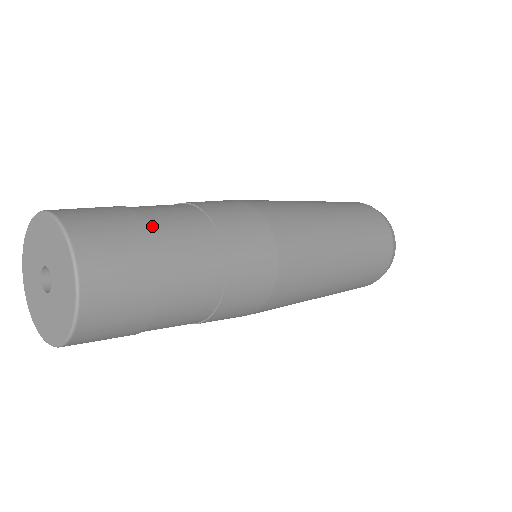
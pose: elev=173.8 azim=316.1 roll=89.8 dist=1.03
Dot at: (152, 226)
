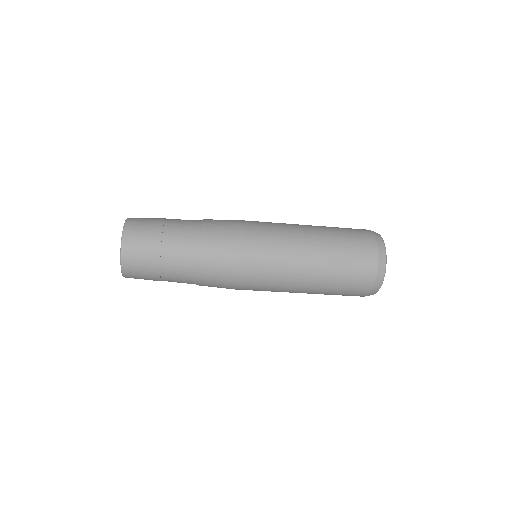
Dot at: occluded
